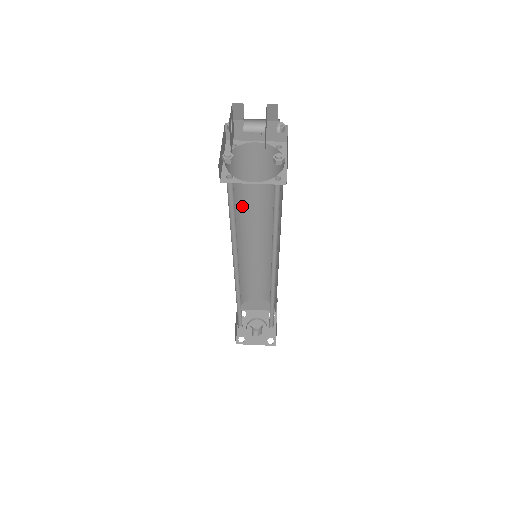
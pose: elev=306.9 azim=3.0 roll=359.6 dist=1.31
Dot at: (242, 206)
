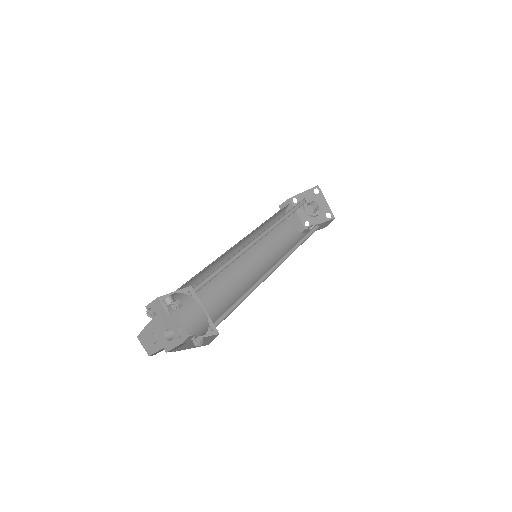
Dot at: (213, 265)
